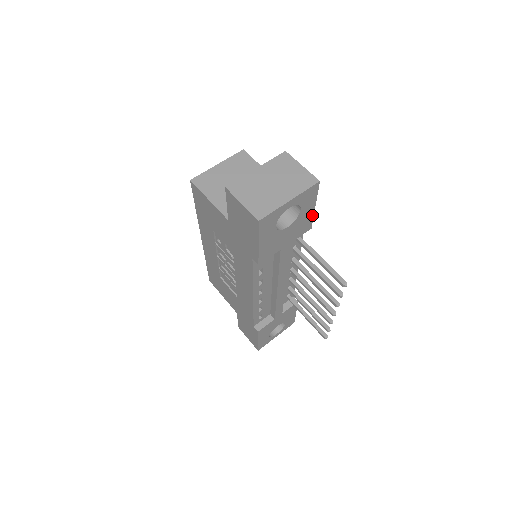
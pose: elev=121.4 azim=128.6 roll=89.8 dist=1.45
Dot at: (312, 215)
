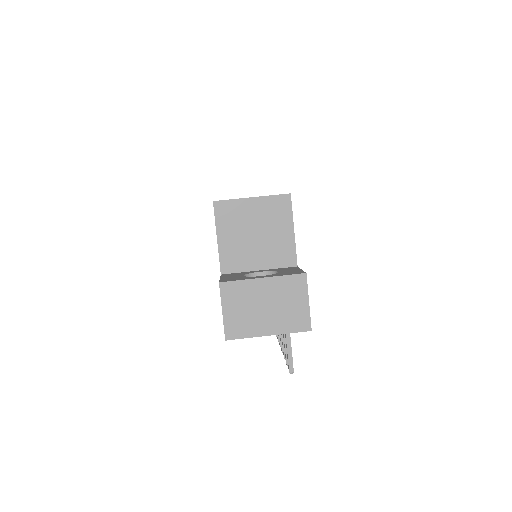
Dot at: occluded
